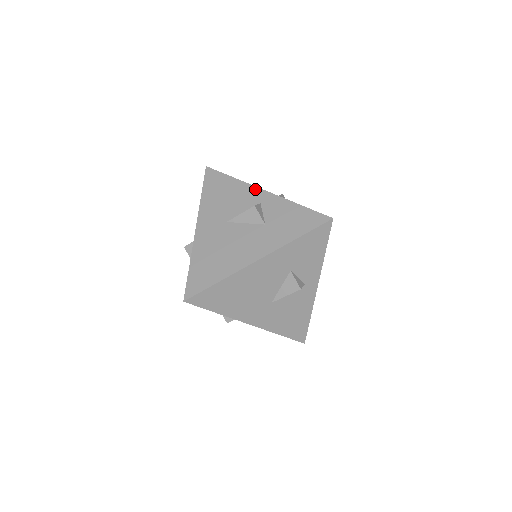
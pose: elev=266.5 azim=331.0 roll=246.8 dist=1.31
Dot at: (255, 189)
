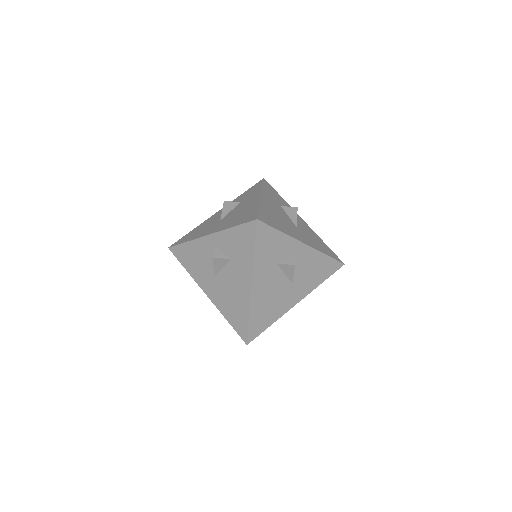
Dot at: (212, 216)
